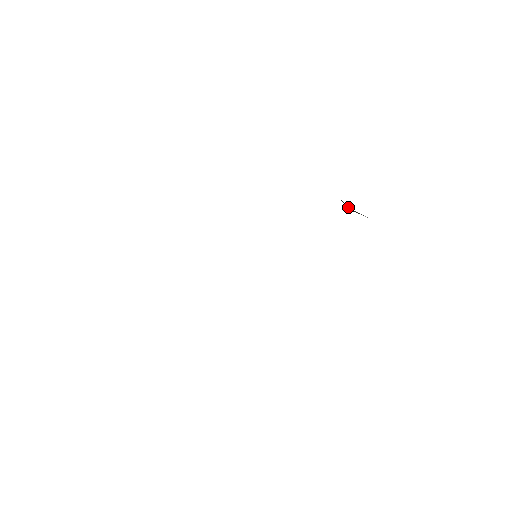
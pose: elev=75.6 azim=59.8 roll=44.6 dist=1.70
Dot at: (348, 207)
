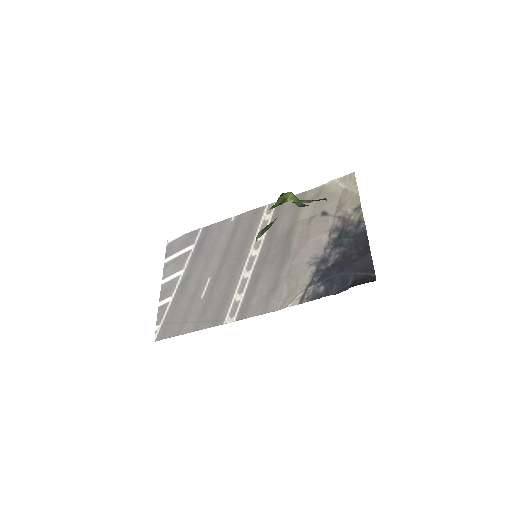
Dot at: occluded
